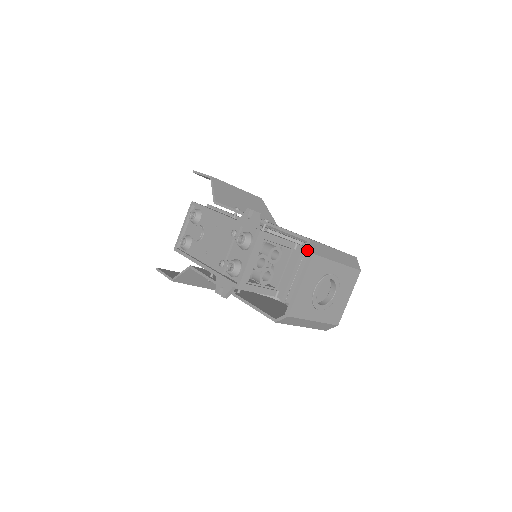
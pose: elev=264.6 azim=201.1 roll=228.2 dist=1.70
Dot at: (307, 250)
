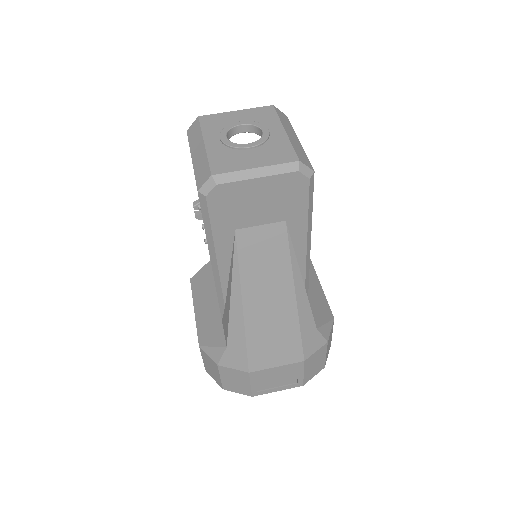
Dot at: occluded
